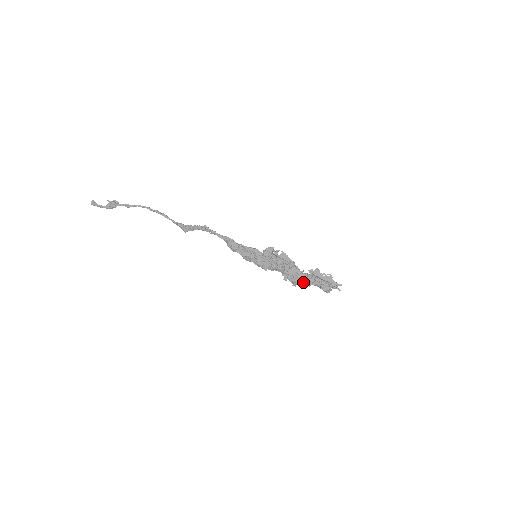
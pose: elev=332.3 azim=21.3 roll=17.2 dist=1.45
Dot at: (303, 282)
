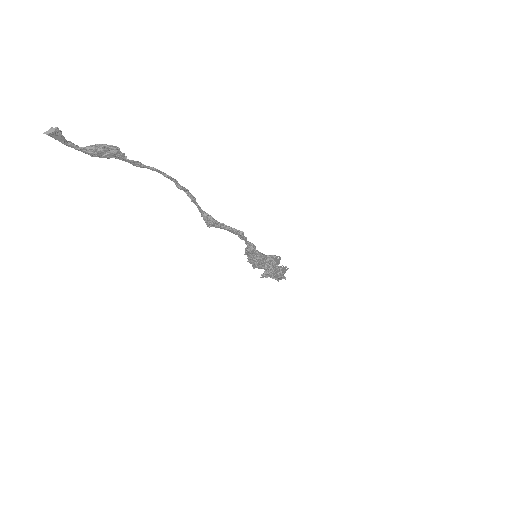
Dot at: occluded
